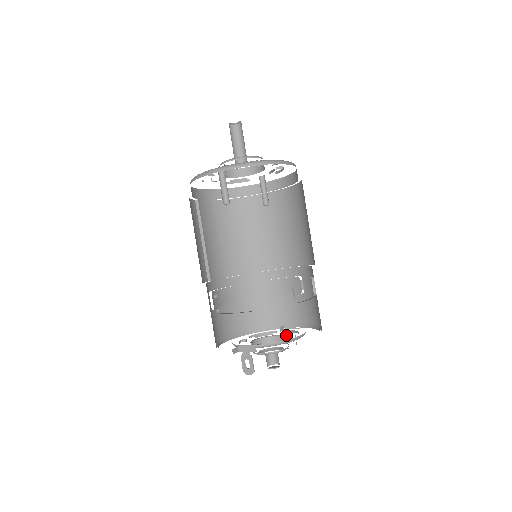
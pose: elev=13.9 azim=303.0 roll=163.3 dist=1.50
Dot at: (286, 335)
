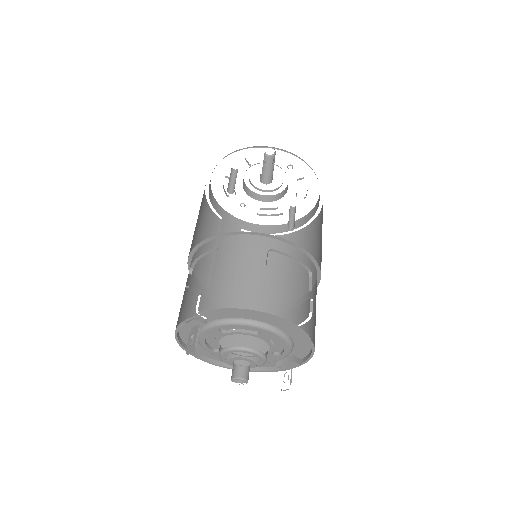
Dot at: occluded
